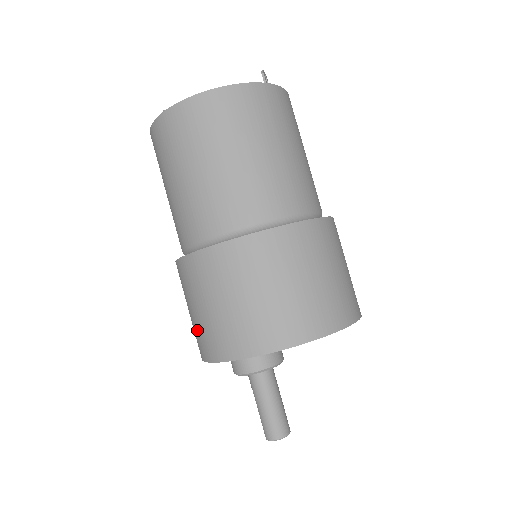
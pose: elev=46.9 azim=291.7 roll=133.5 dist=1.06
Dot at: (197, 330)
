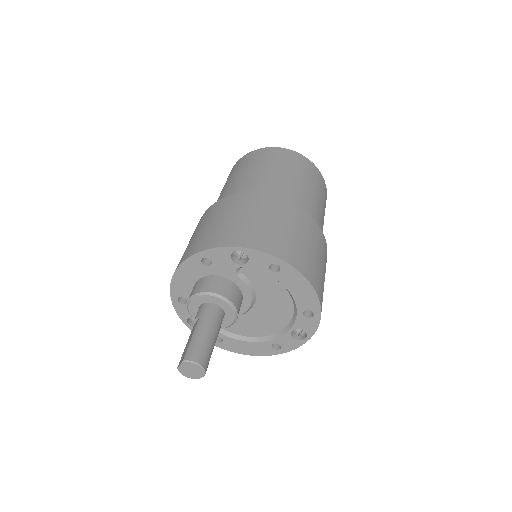
Dot at: (219, 230)
